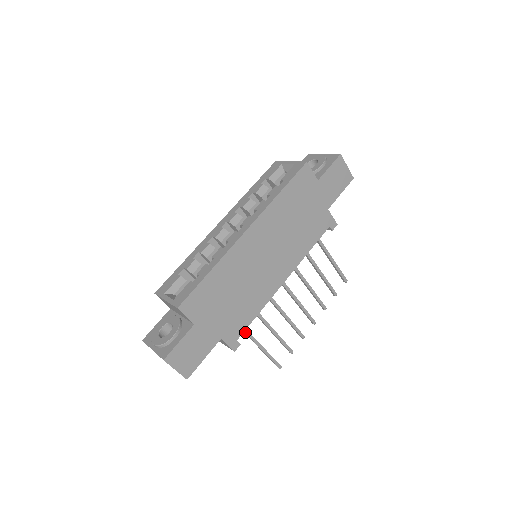
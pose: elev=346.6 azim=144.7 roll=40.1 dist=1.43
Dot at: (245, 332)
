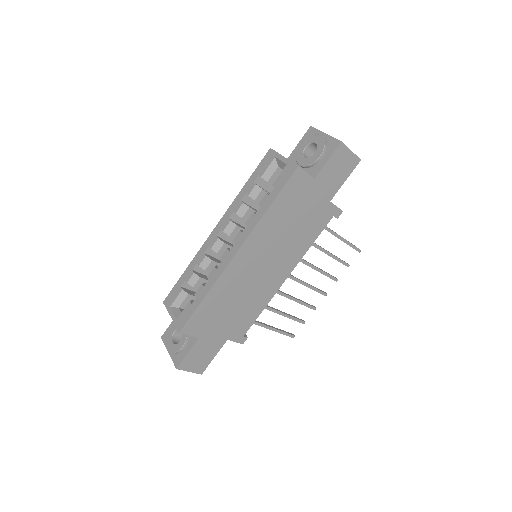
Dot at: (253, 323)
